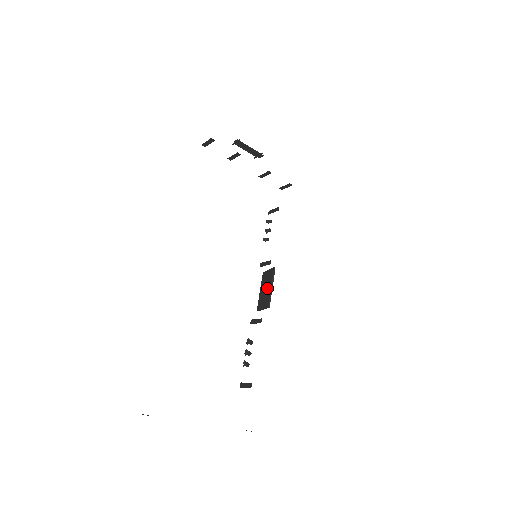
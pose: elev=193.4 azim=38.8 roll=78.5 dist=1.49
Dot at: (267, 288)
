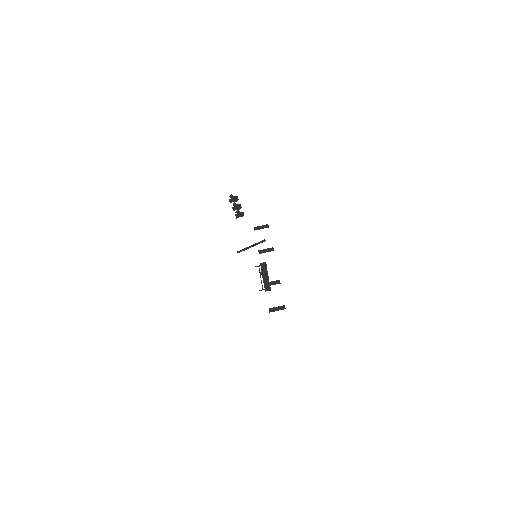
Dot at: occluded
